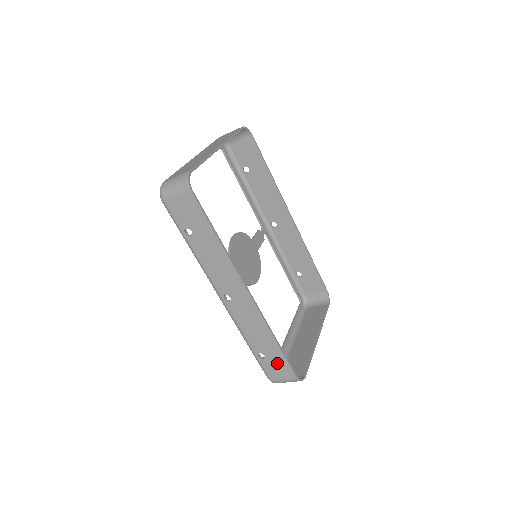
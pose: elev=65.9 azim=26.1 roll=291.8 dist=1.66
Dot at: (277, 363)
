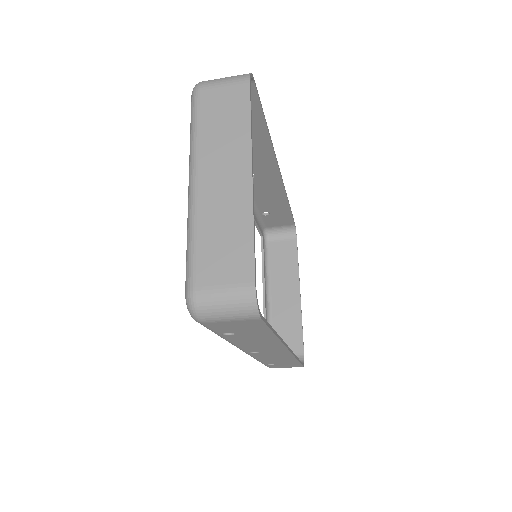
Dot at: (287, 365)
